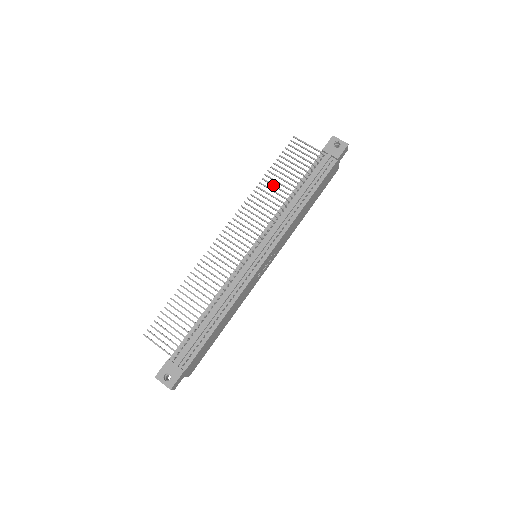
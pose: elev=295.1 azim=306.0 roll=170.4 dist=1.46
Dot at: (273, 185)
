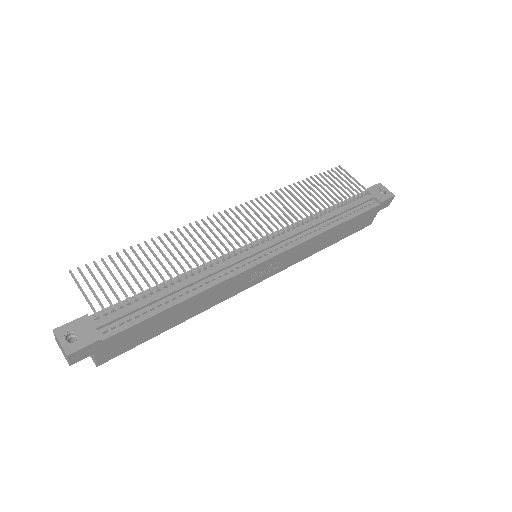
Dot at: (304, 193)
